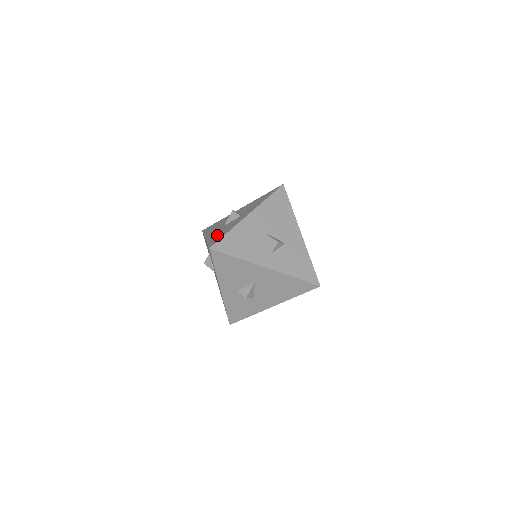
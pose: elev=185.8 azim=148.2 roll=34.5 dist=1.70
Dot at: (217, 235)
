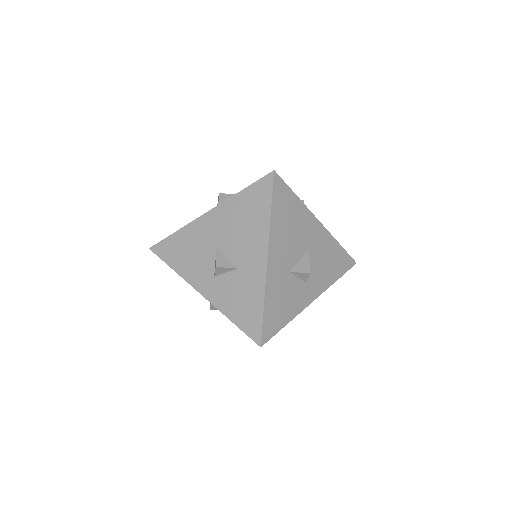
Dot at: occluded
